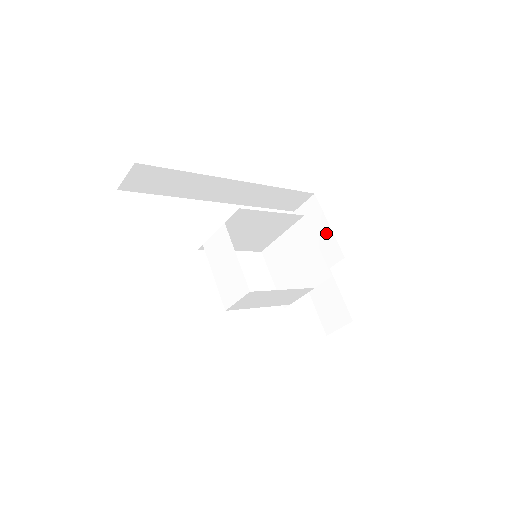
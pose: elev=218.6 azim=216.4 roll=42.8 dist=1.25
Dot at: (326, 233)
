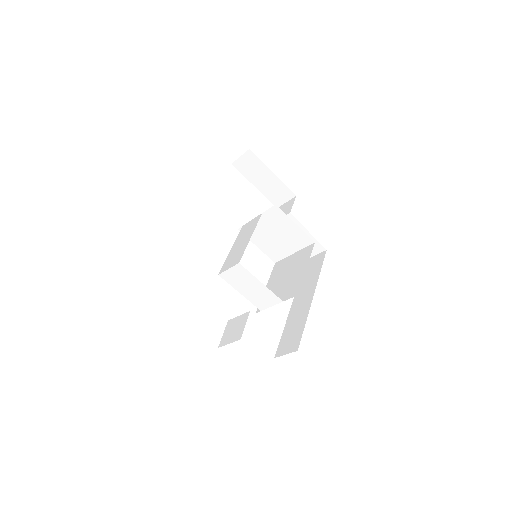
Dot at: (272, 179)
